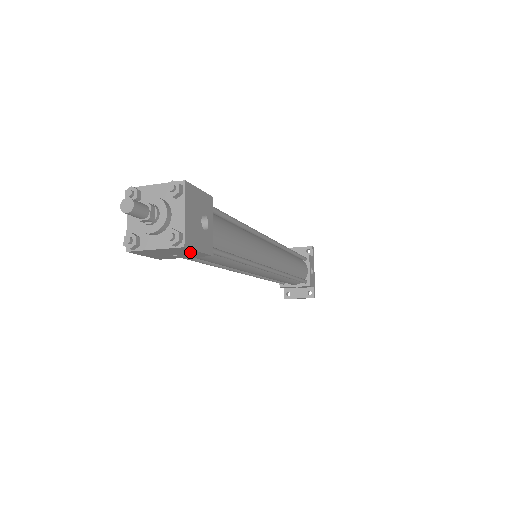
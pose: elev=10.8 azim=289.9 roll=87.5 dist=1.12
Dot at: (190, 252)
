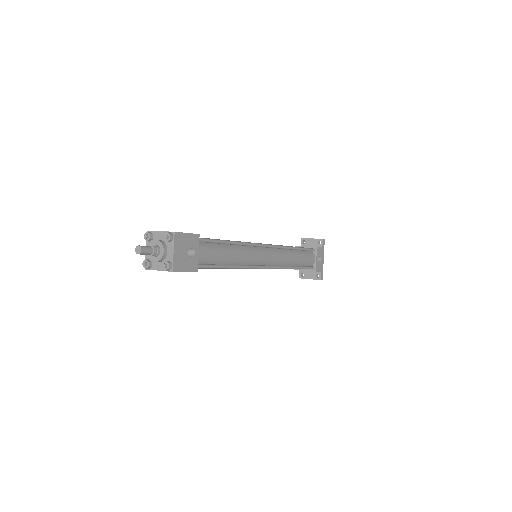
Dot at: occluded
